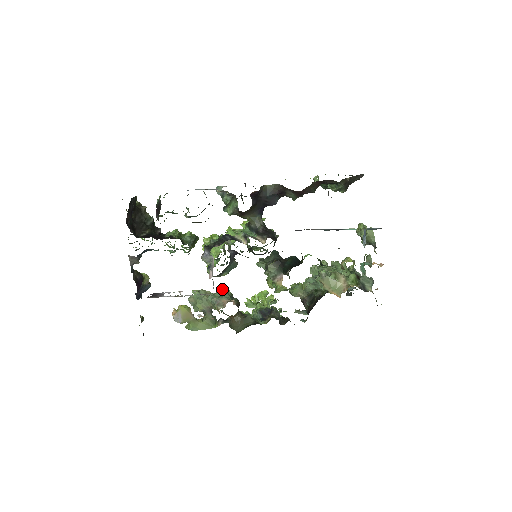
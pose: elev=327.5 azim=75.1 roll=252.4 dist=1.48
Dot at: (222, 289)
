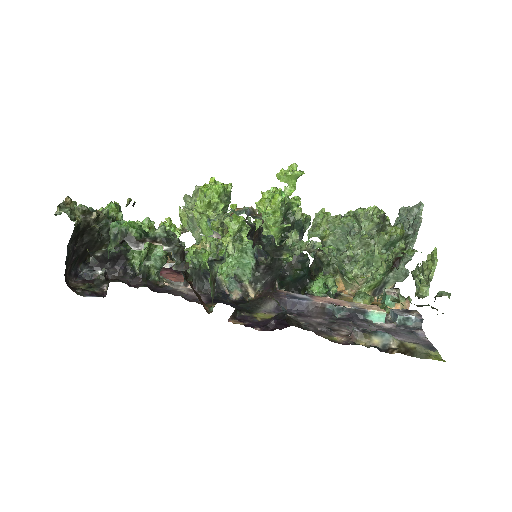
Dot at: occluded
